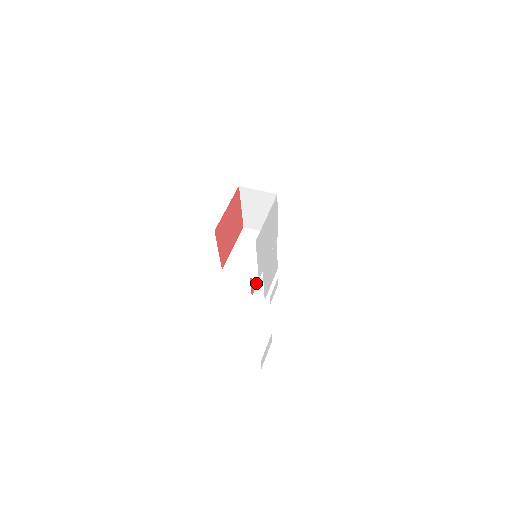
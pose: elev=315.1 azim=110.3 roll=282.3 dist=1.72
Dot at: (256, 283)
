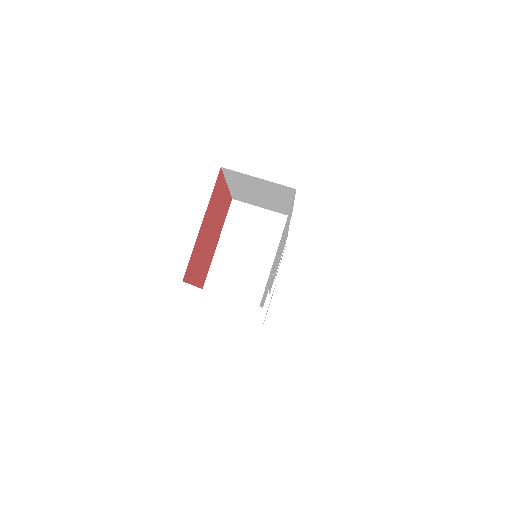
Dot at: occluded
